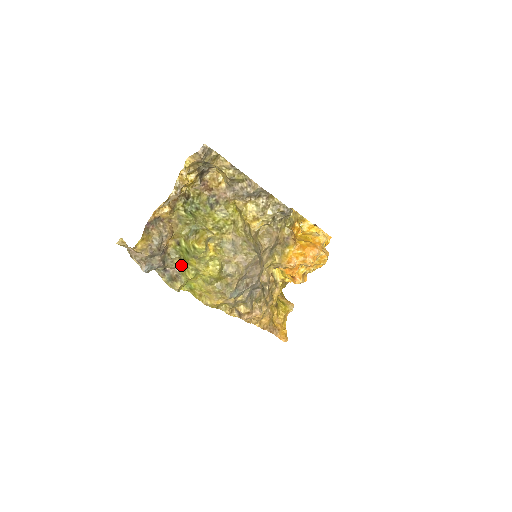
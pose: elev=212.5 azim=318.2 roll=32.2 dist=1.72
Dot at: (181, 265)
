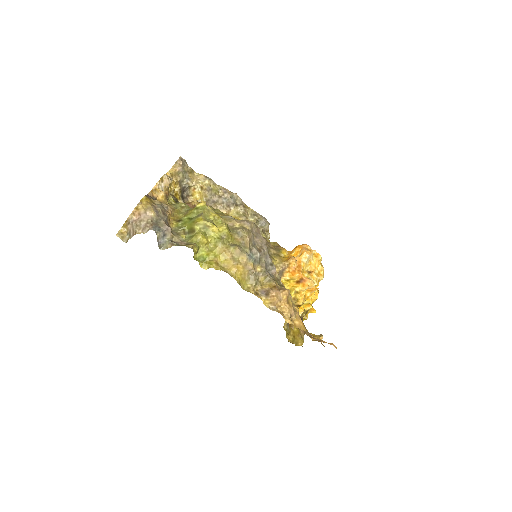
Dot at: (187, 239)
